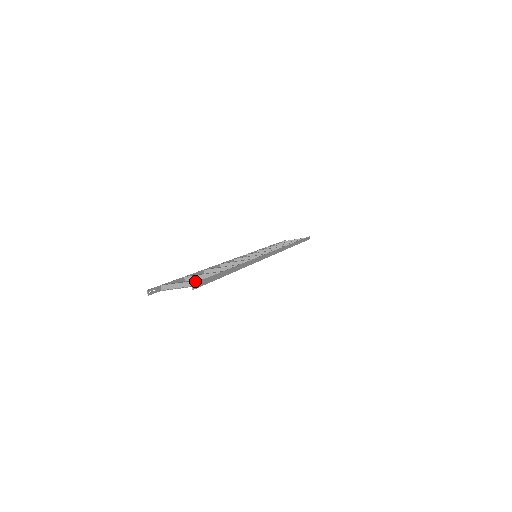
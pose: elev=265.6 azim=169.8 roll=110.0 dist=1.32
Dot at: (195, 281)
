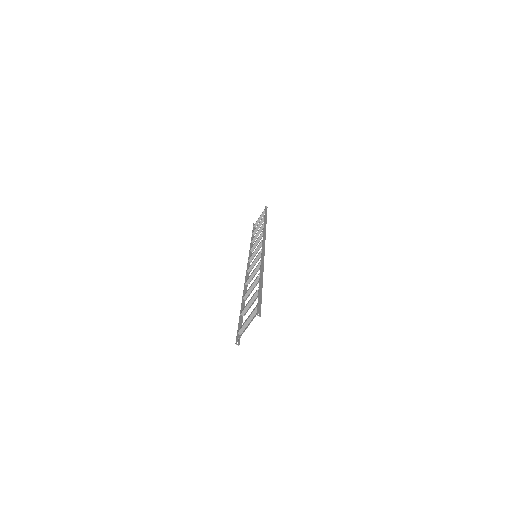
Dot at: (254, 311)
